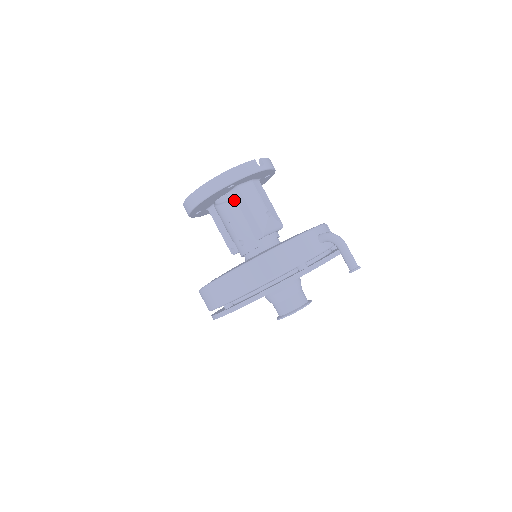
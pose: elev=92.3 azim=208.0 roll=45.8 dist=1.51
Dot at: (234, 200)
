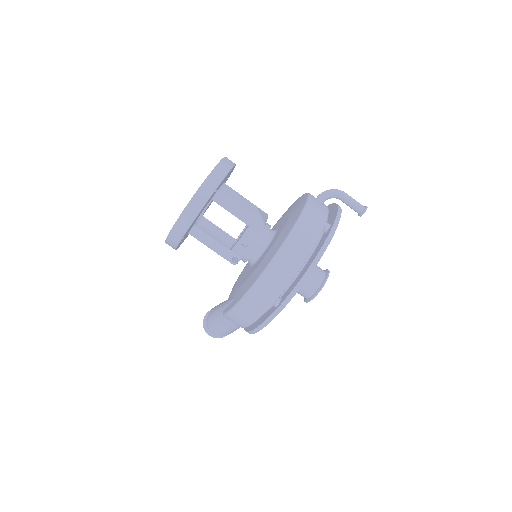
Dot at: (202, 218)
